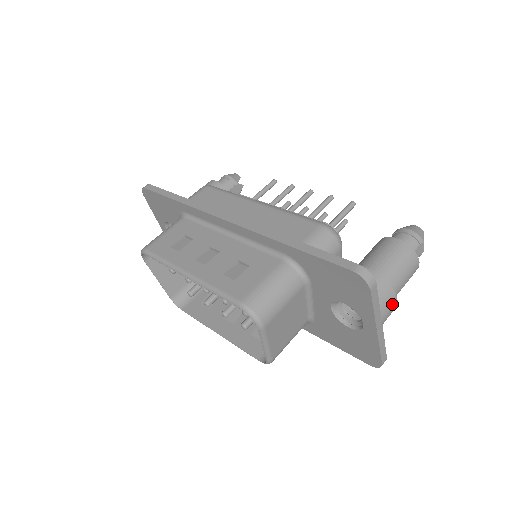
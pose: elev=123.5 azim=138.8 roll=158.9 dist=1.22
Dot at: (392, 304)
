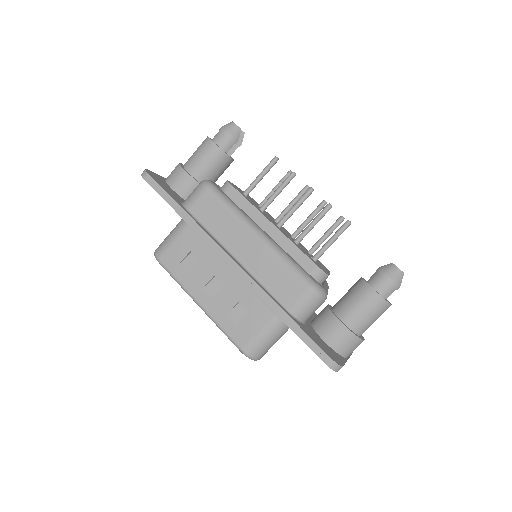
Dot at: occluded
